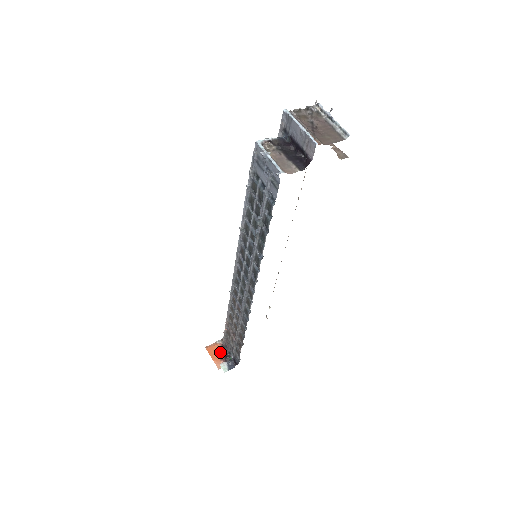
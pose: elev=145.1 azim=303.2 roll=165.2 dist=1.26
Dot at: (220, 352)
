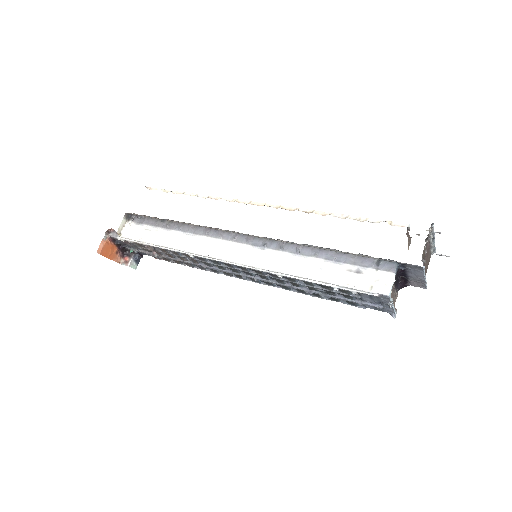
Dot at: (113, 247)
